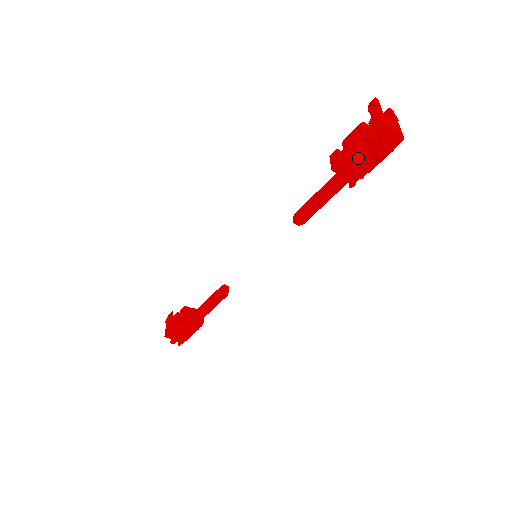
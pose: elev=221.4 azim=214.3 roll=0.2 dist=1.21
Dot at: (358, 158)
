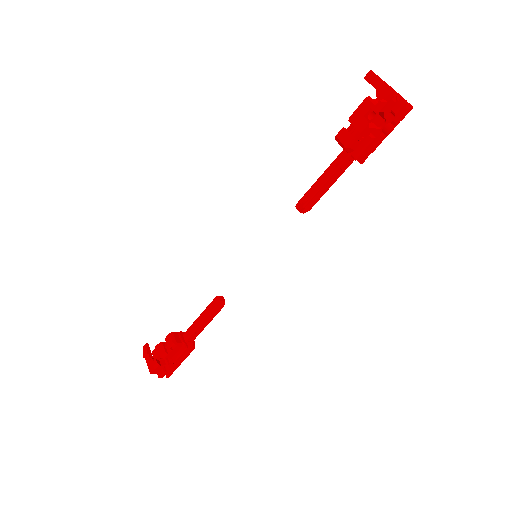
Dot at: (370, 133)
